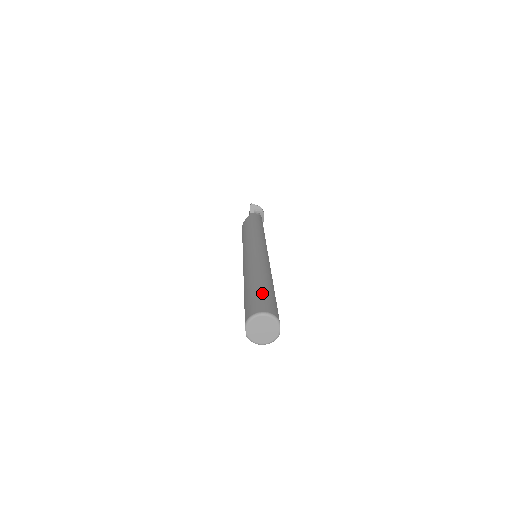
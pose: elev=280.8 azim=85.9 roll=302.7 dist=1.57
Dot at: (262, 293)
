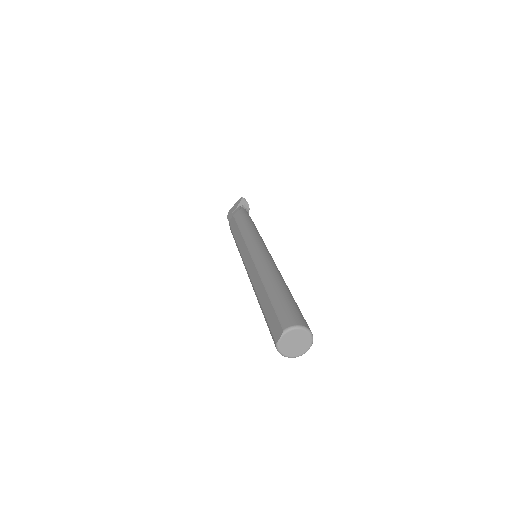
Dot at: (295, 304)
